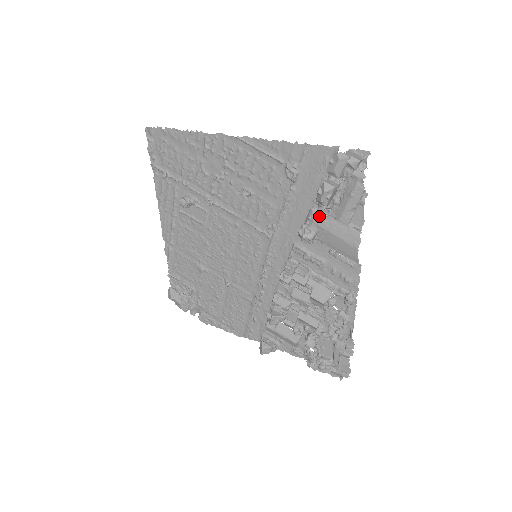
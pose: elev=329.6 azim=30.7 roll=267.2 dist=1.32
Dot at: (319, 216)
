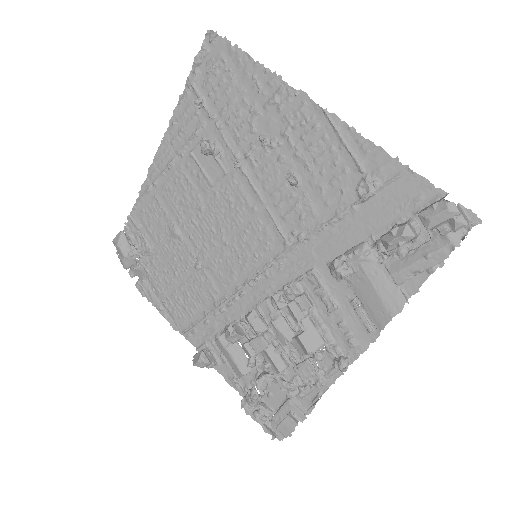
Dot at: (369, 256)
